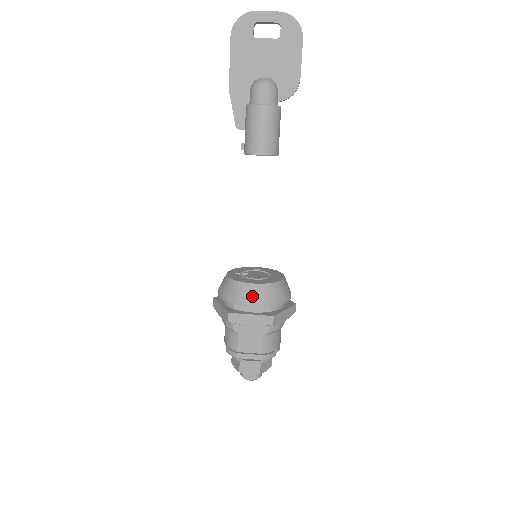
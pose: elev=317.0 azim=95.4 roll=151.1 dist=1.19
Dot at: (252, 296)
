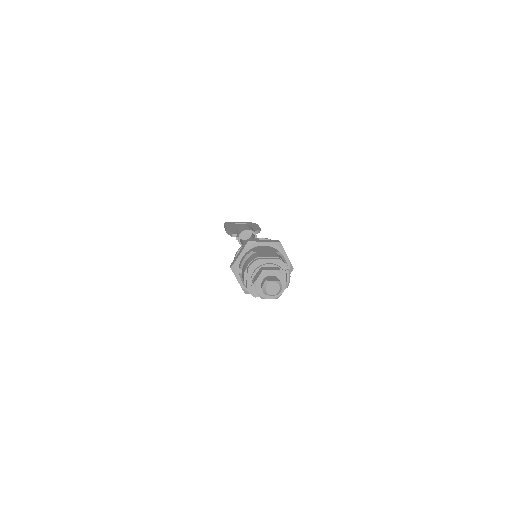
Dot at: occluded
